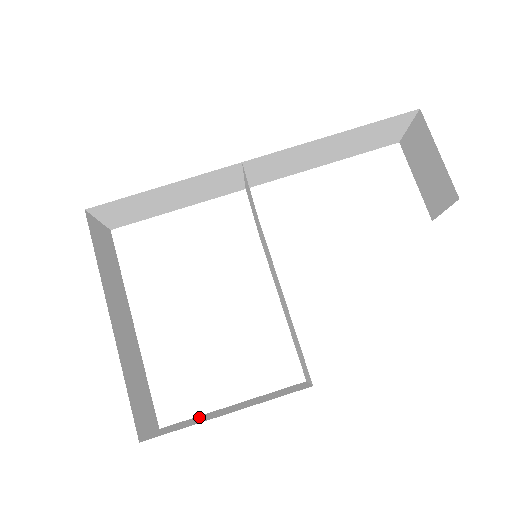
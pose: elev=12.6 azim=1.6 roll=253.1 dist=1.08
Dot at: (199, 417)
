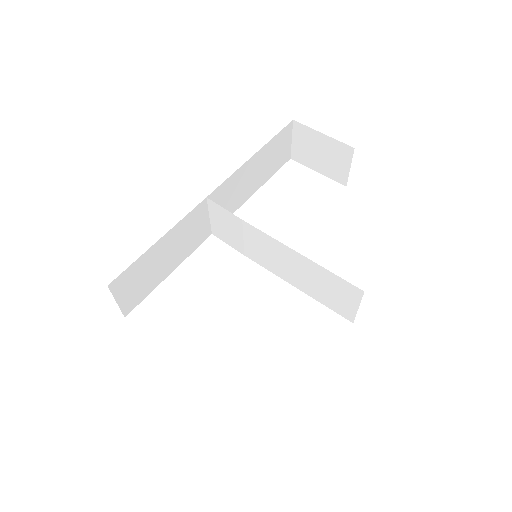
Dot at: occluded
